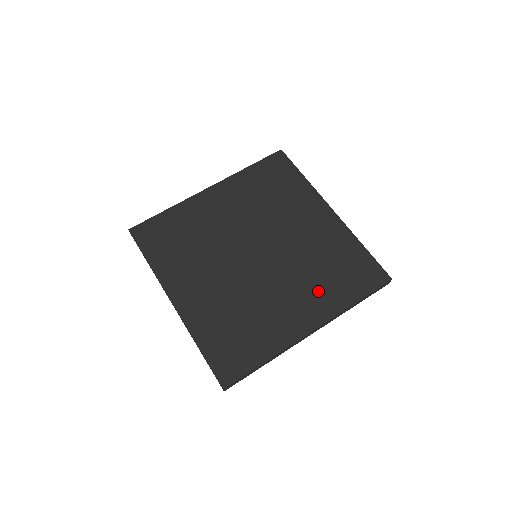
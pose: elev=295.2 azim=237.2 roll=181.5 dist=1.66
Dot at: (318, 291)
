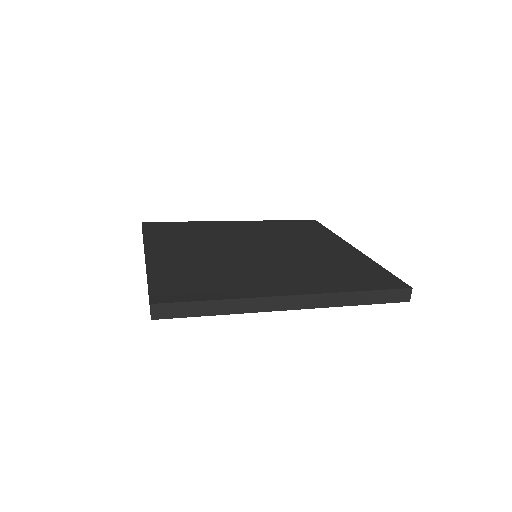
Dot at: (314, 277)
